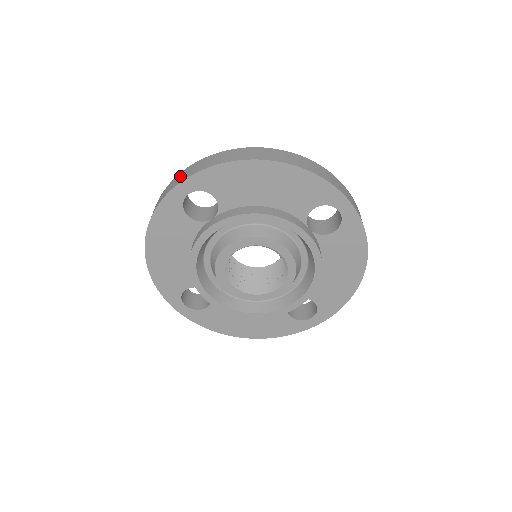
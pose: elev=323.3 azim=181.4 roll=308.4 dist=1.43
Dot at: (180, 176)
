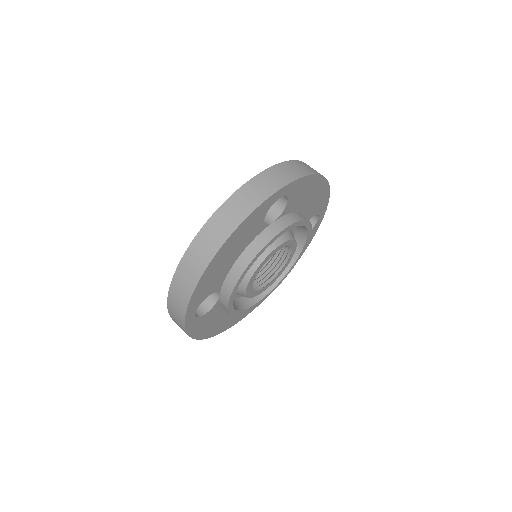
Dot at: (174, 313)
